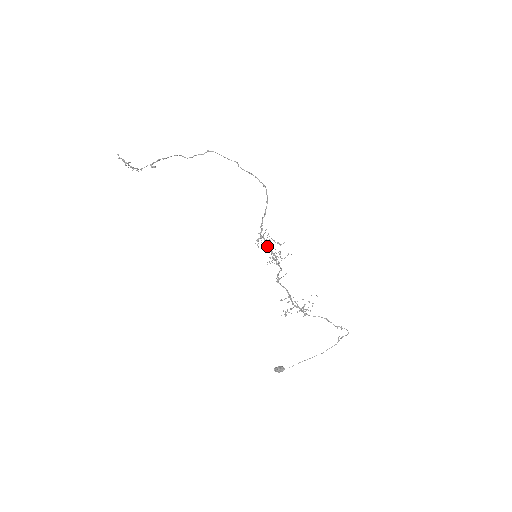
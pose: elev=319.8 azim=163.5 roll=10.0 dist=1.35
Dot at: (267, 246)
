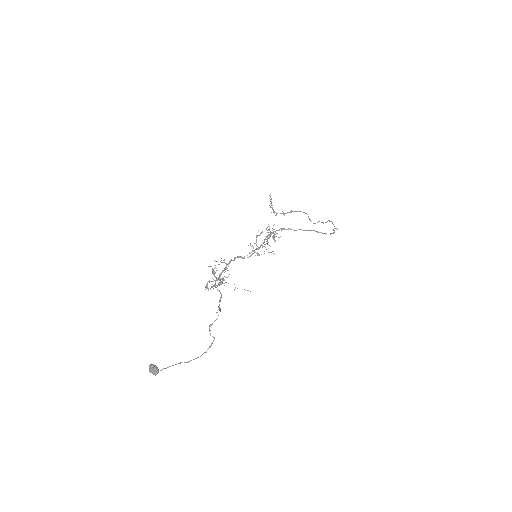
Dot at: occluded
